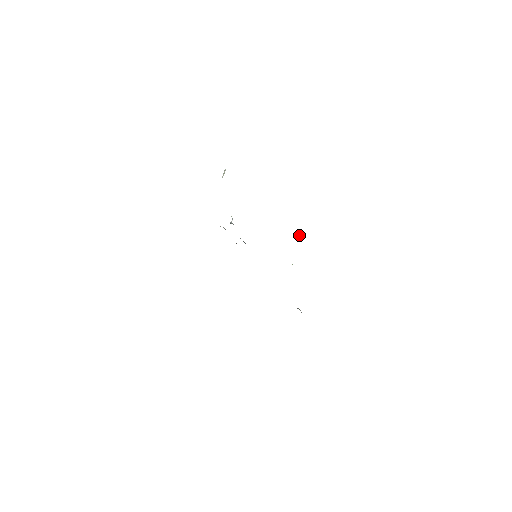
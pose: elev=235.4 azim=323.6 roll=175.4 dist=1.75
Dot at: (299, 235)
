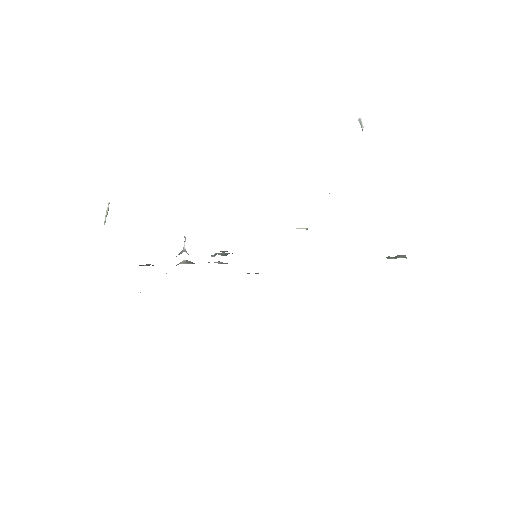
Dot at: (359, 118)
